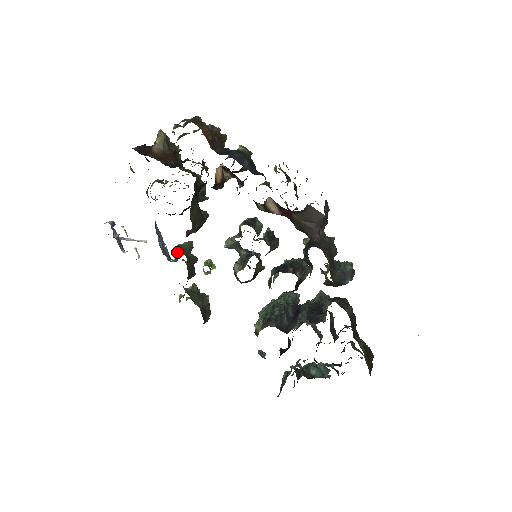
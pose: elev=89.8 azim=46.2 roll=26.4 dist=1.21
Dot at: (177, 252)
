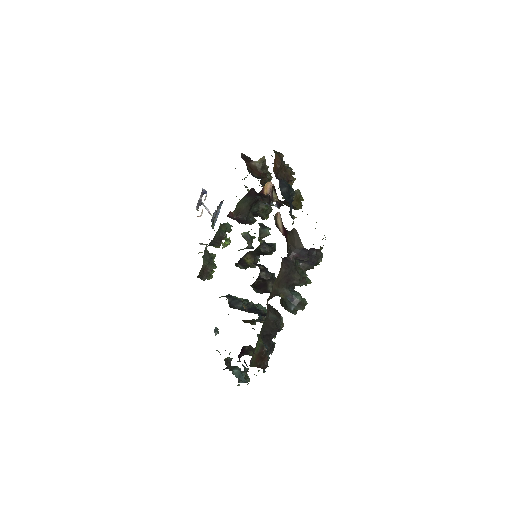
Dot at: occluded
